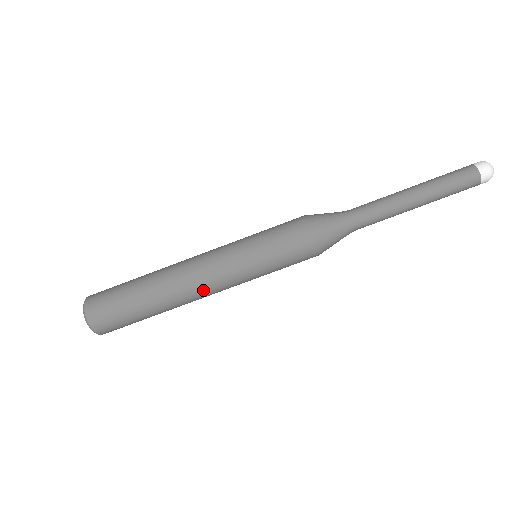
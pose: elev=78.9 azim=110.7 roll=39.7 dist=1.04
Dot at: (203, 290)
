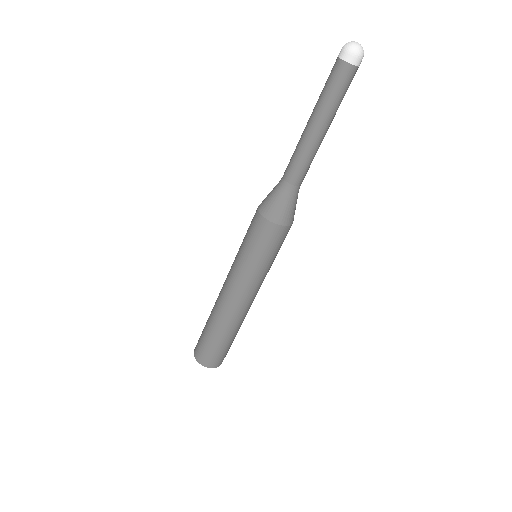
Dot at: occluded
